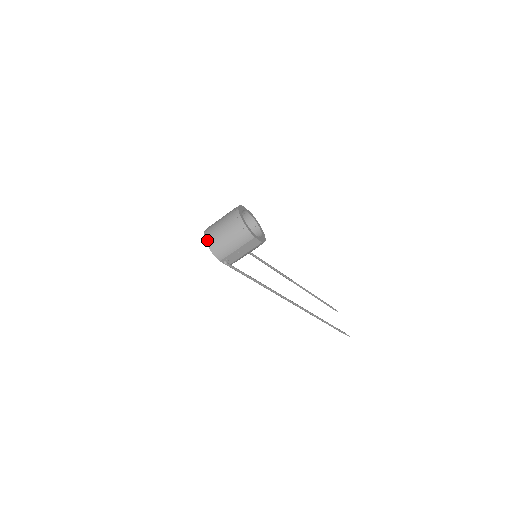
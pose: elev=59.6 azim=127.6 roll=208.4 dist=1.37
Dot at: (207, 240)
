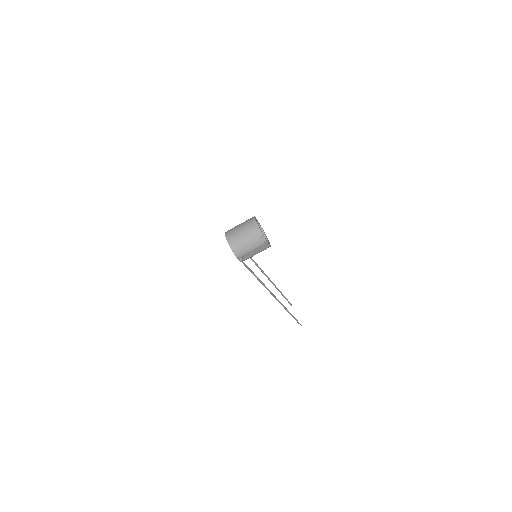
Dot at: (229, 241)
